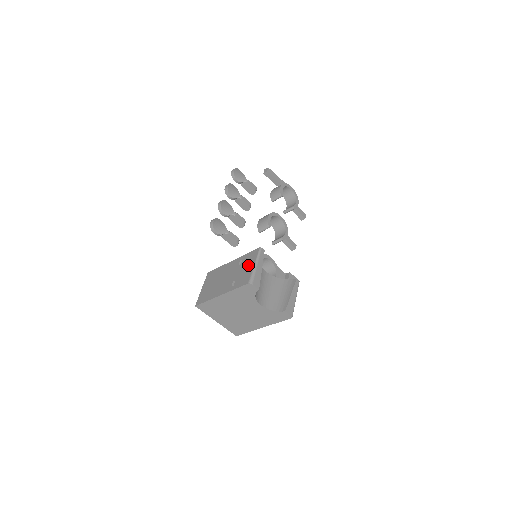
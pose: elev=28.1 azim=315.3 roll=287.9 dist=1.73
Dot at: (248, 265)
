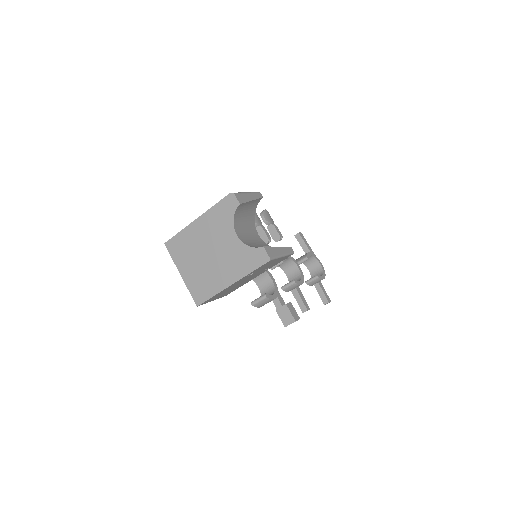
Dot at: occluded
